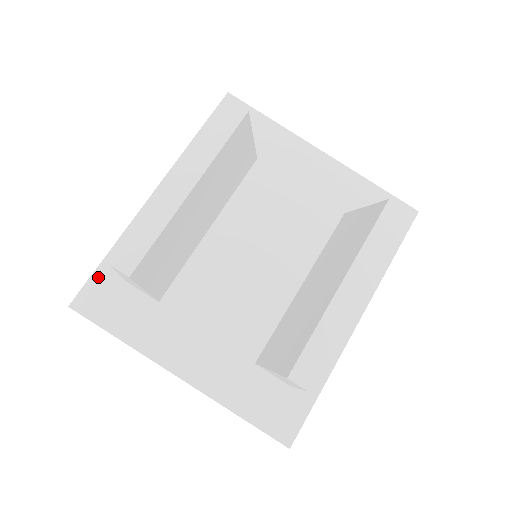
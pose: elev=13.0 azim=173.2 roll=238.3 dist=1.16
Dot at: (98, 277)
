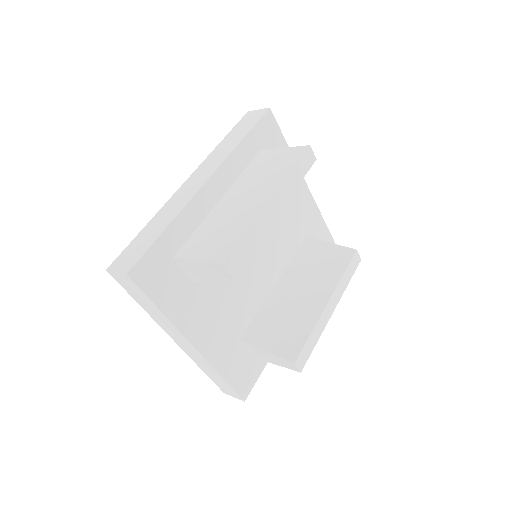
Dot at: (154, 250)
